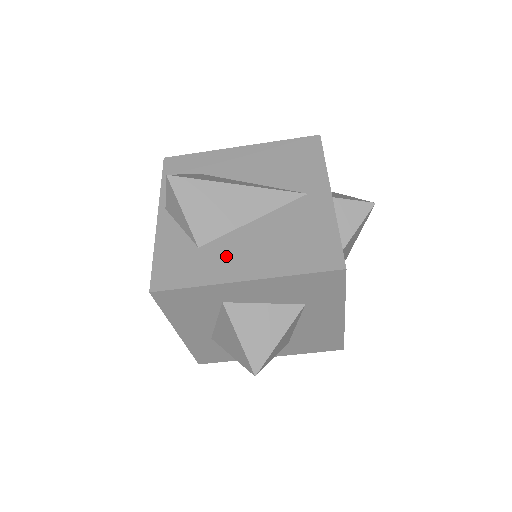
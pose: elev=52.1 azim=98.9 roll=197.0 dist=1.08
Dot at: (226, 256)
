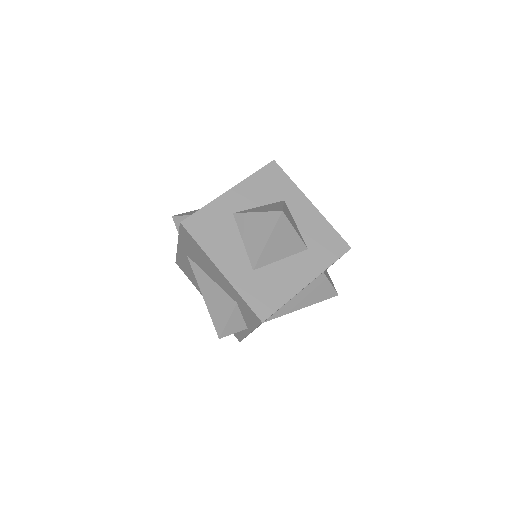
Dot at: occluded
